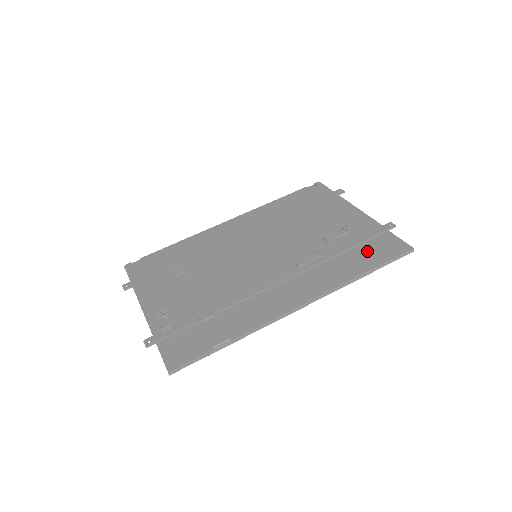
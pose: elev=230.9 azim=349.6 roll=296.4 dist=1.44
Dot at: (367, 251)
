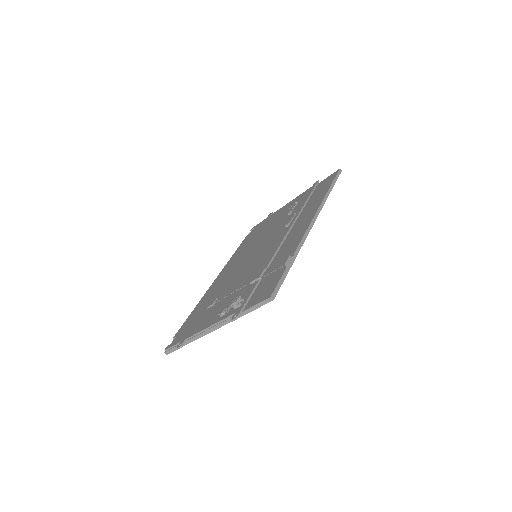
Dot at: (318, 191)
